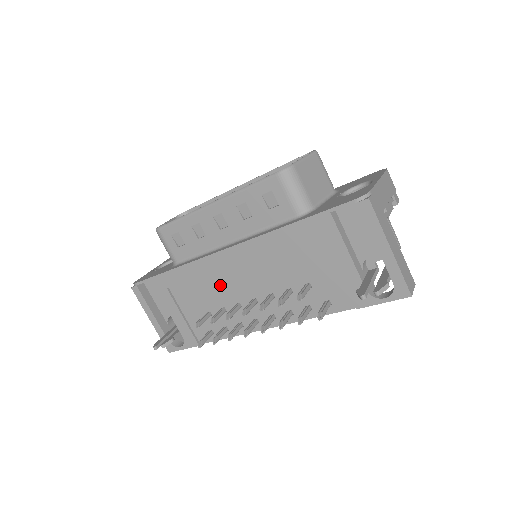
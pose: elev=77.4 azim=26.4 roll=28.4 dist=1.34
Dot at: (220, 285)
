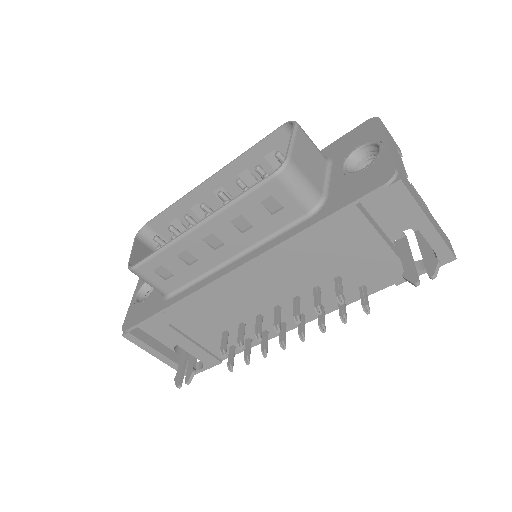
Dot at: (232, 304)
